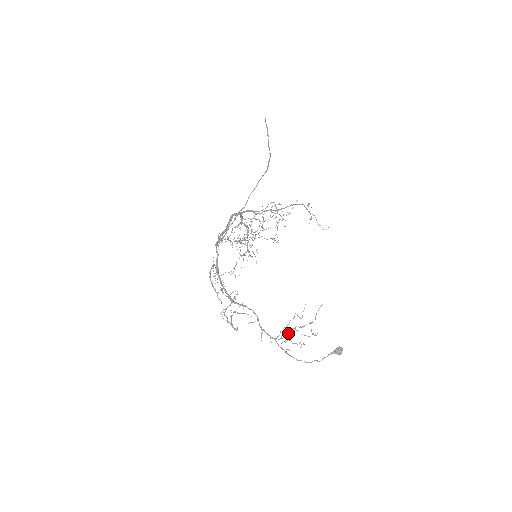
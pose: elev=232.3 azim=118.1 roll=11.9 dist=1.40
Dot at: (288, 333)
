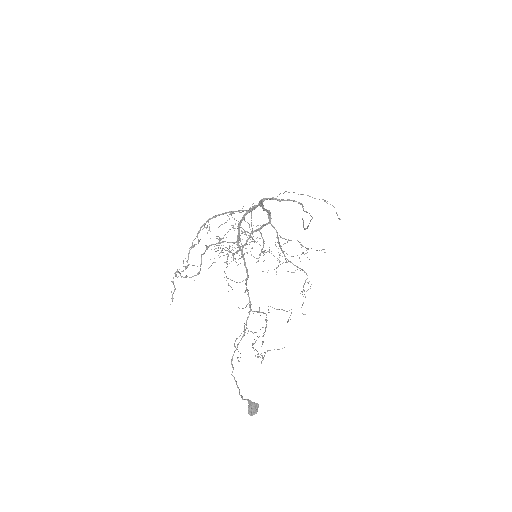
Dot at: (265, 319)
